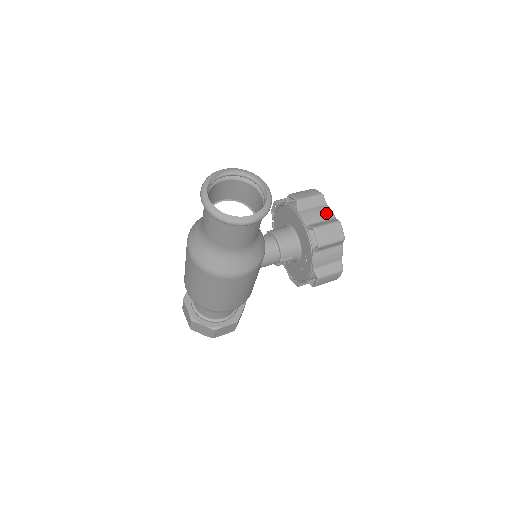
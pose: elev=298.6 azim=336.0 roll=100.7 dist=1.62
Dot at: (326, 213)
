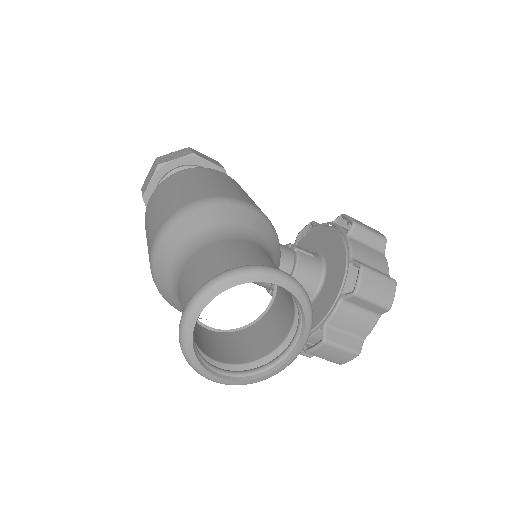
Dot at: (363, 328)
